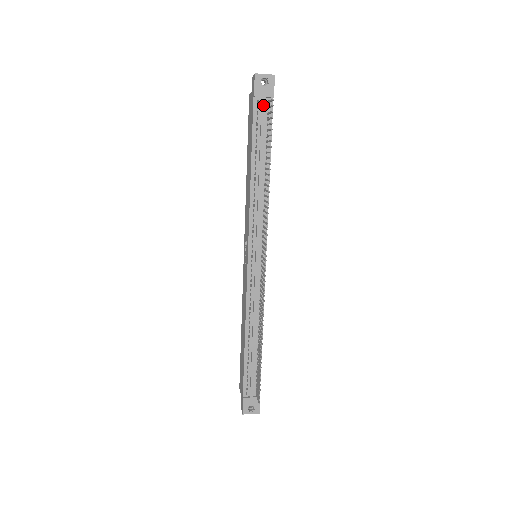
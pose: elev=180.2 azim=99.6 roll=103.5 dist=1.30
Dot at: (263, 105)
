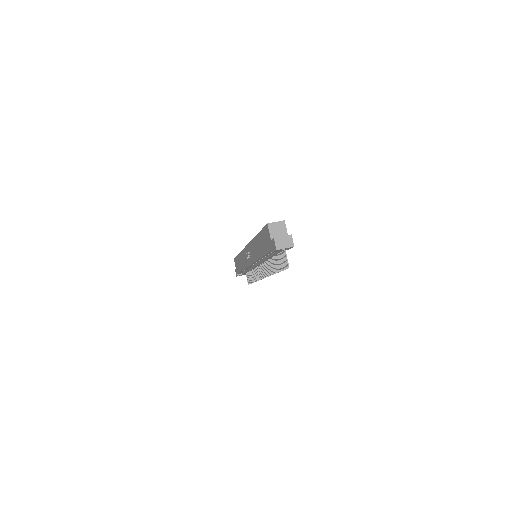
Dot at: (279, 252)
